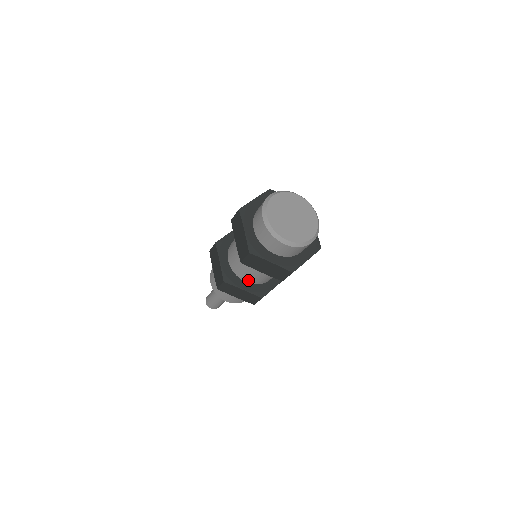
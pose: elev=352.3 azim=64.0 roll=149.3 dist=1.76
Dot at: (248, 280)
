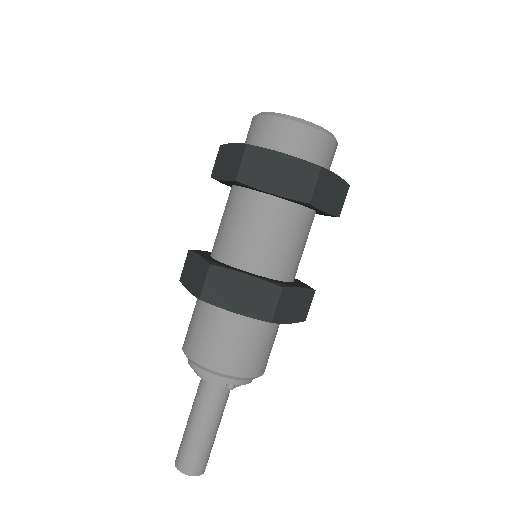
Dot at: (251, 264)
